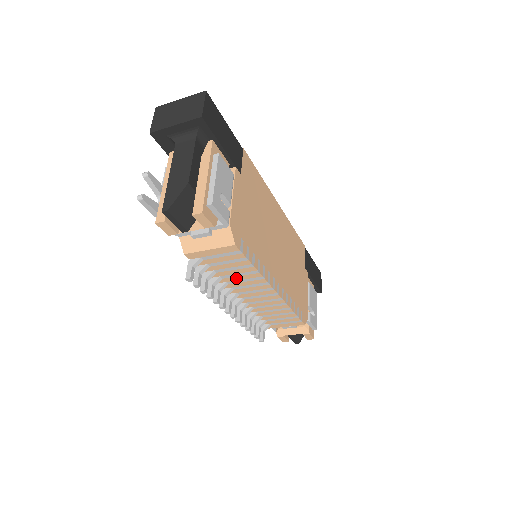
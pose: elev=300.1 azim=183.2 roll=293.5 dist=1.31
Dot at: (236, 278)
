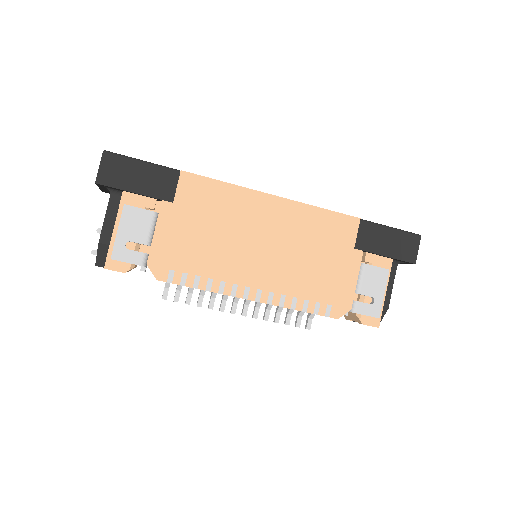
Dot at: occluded
